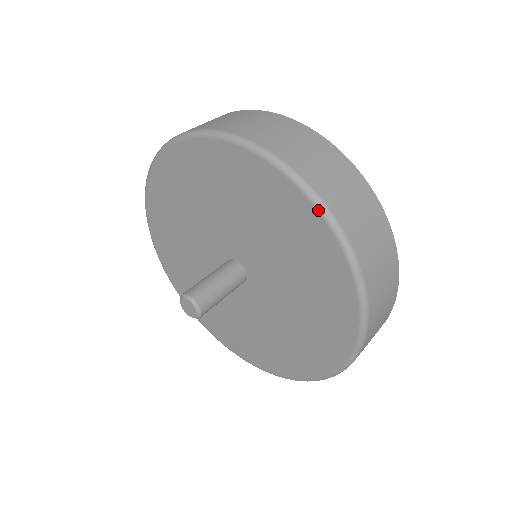
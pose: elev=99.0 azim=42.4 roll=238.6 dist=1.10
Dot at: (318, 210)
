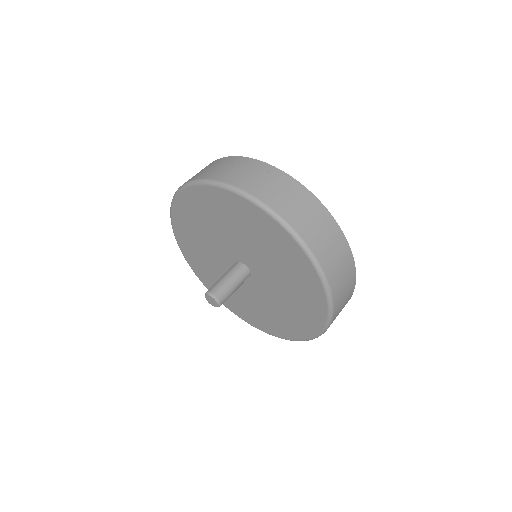
Dot at: (326, 324)
